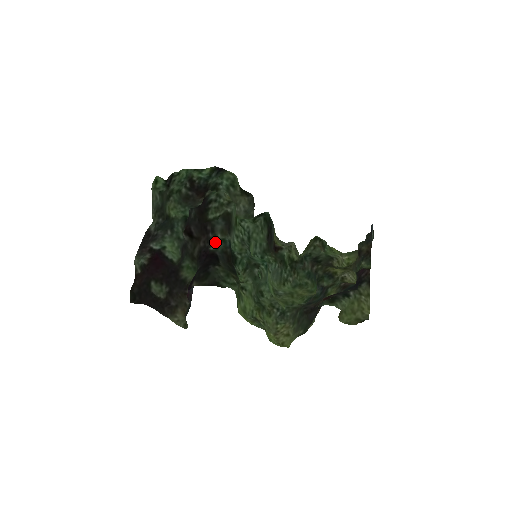
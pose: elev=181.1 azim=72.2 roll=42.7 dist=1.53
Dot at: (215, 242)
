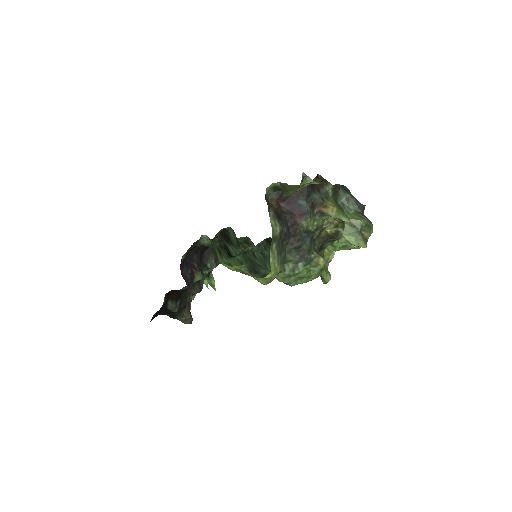
Dot at: occluded
